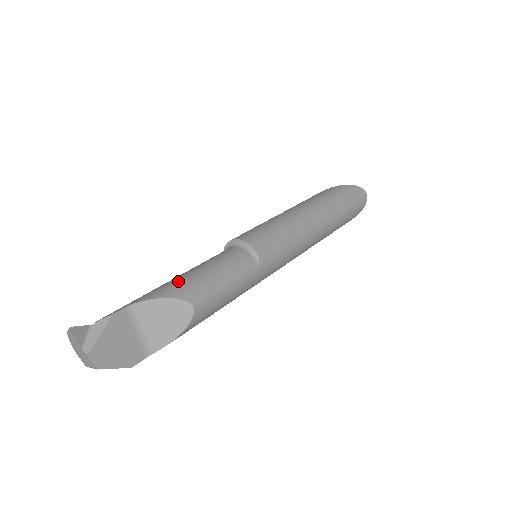
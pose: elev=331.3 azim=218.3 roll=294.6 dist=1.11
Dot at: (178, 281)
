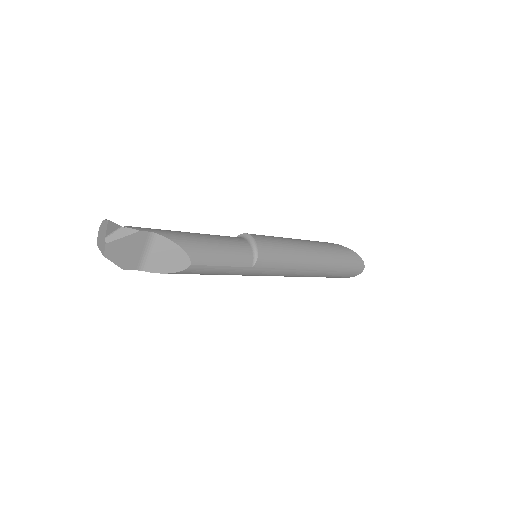
Dot at: (195, 239)
